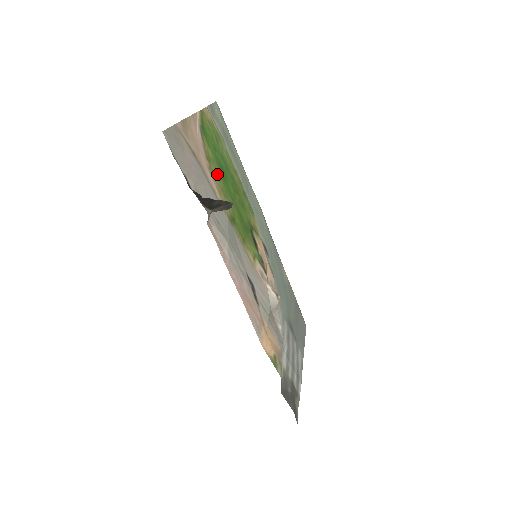
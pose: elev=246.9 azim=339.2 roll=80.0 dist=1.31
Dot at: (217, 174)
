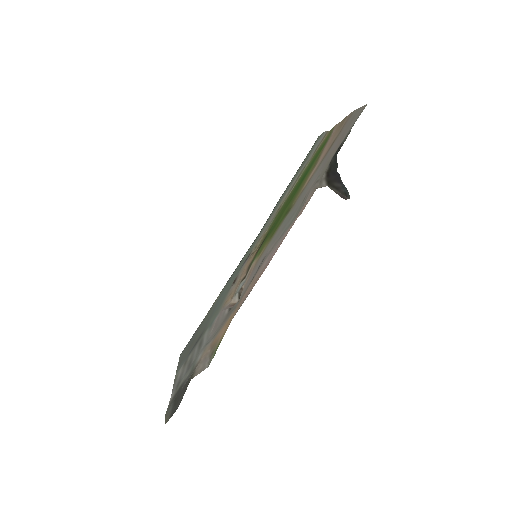
Dot at: (308, 173)
